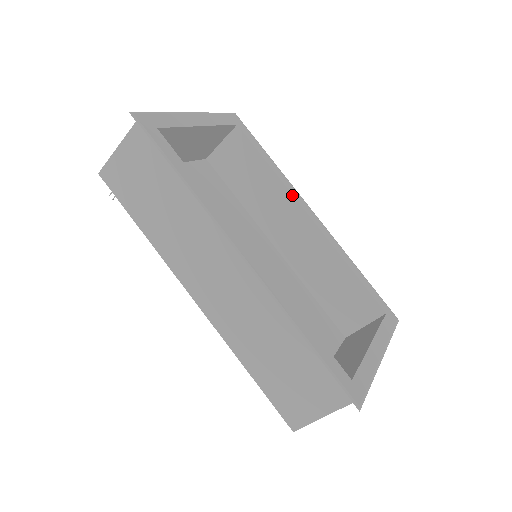
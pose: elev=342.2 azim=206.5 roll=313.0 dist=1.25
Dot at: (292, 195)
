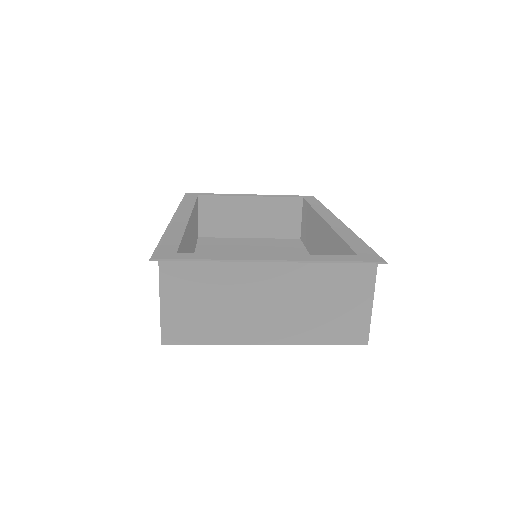
Dot at: (317, 213)
